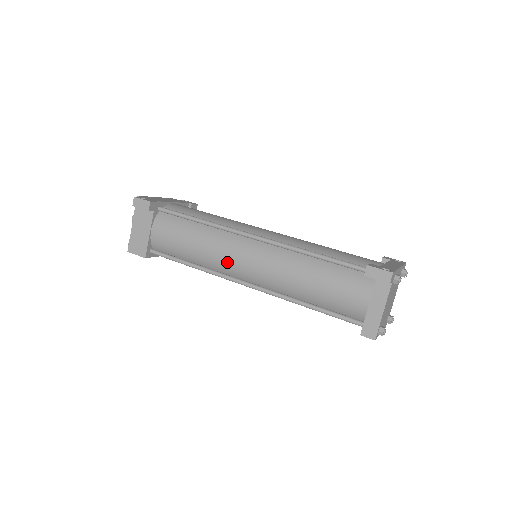
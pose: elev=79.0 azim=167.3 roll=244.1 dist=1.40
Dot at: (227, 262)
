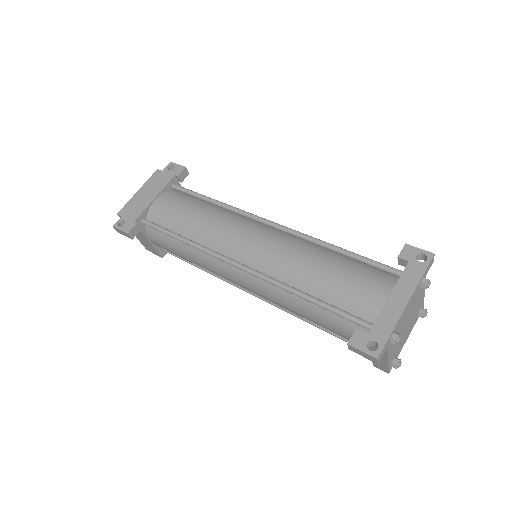
Dot at: occluded
